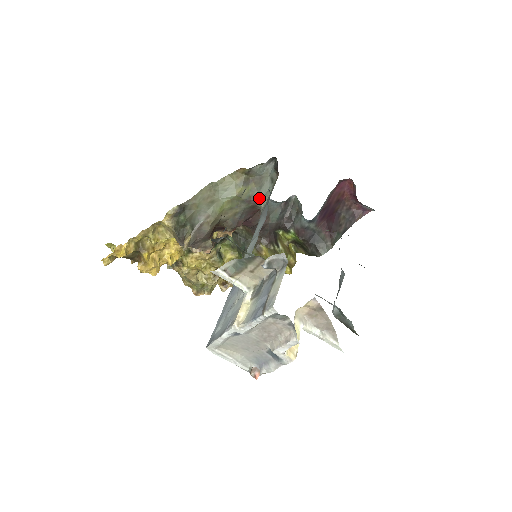
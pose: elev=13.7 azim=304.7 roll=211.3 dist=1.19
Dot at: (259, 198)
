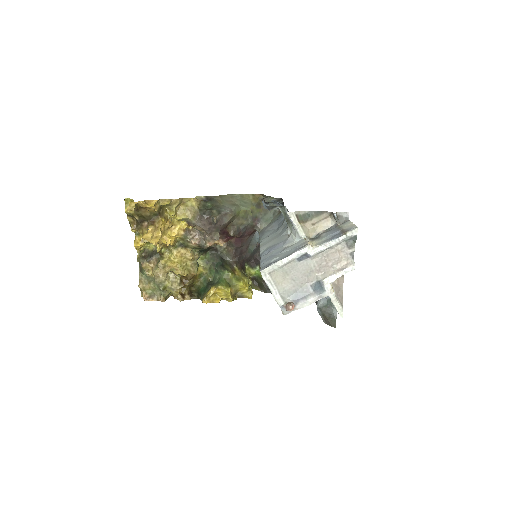
Dot at: (262, 221)
